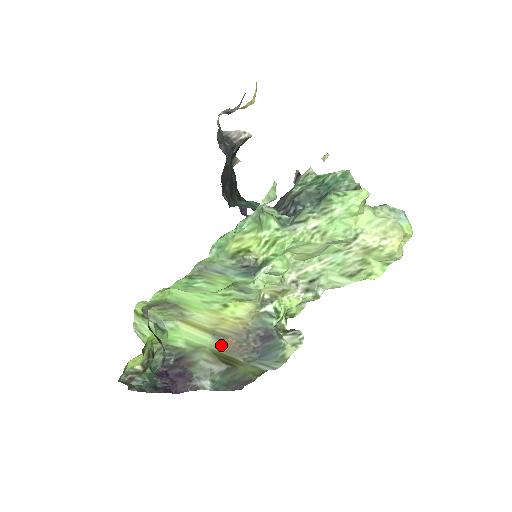
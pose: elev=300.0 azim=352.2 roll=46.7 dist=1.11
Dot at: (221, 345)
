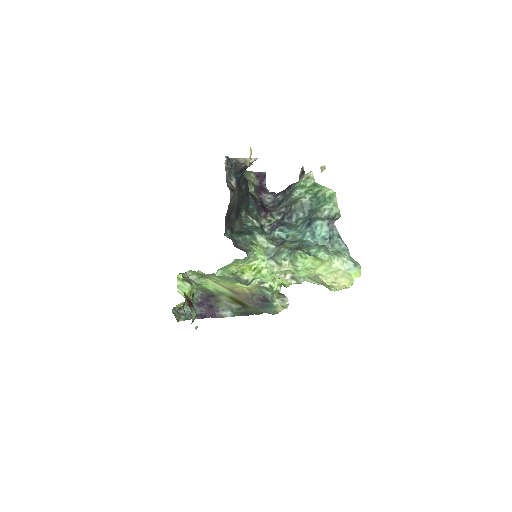
Dot at: (236, 296)
